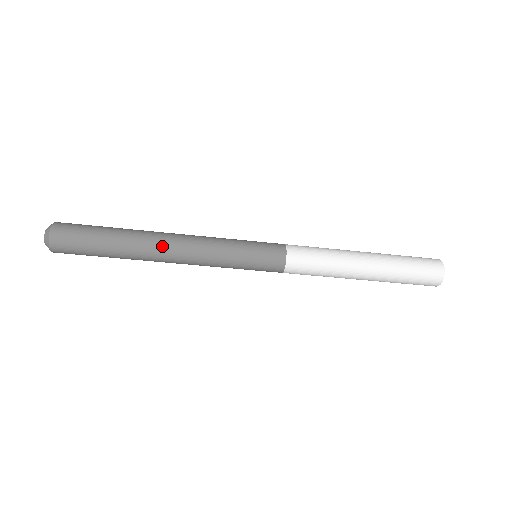
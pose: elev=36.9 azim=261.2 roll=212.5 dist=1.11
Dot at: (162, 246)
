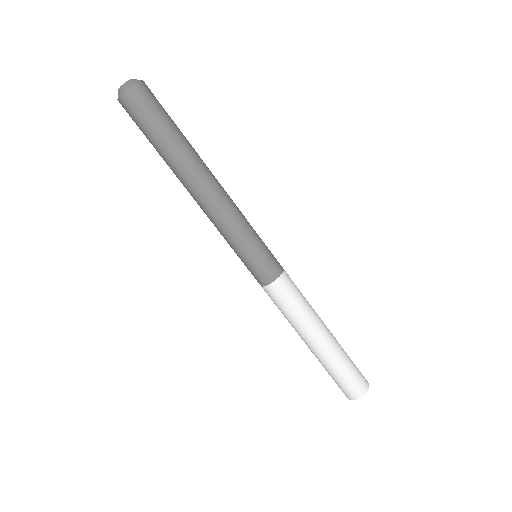
Dot at: (207, 178)
